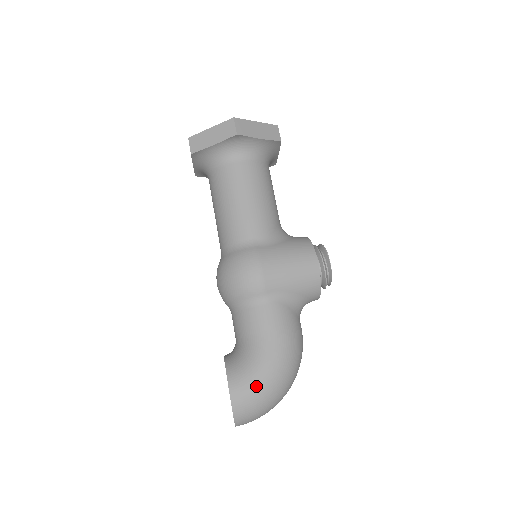
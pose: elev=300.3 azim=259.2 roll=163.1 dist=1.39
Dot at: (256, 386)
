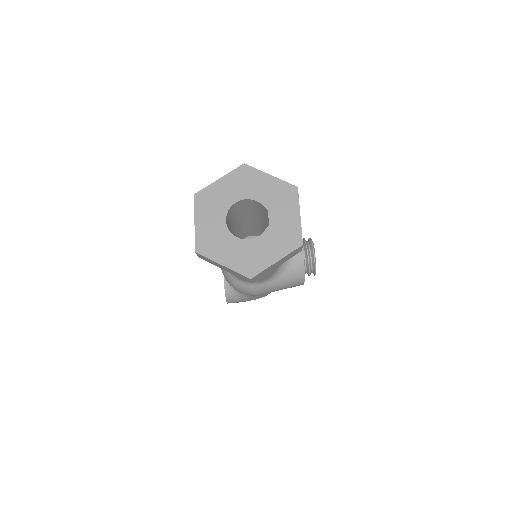
Dot at: occluded
